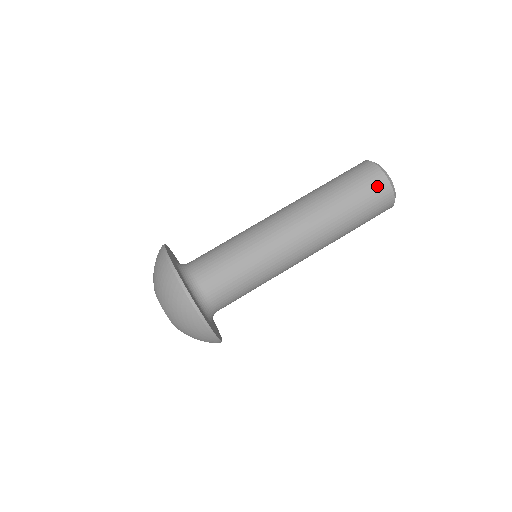
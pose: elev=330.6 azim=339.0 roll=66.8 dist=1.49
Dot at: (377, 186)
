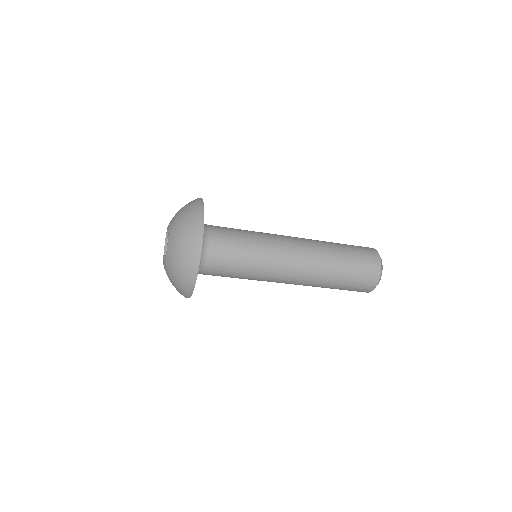
Dot at: (370, 255)
